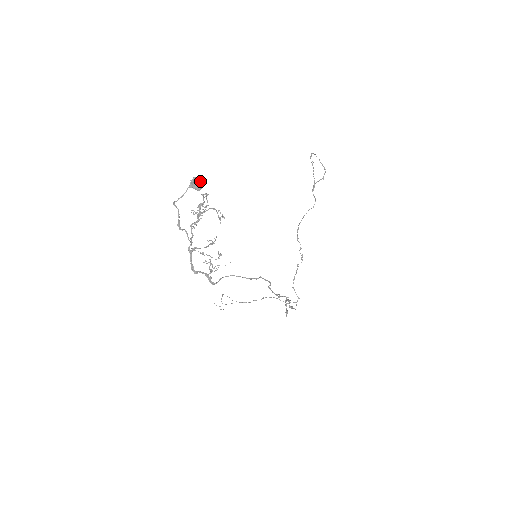
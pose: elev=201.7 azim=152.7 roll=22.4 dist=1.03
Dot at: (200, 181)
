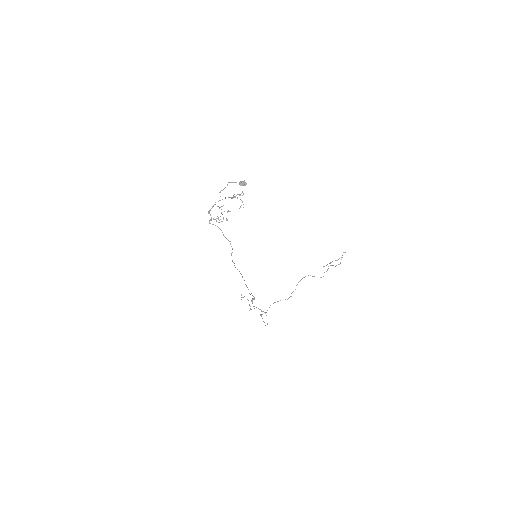
Dot at: (244, 183)
